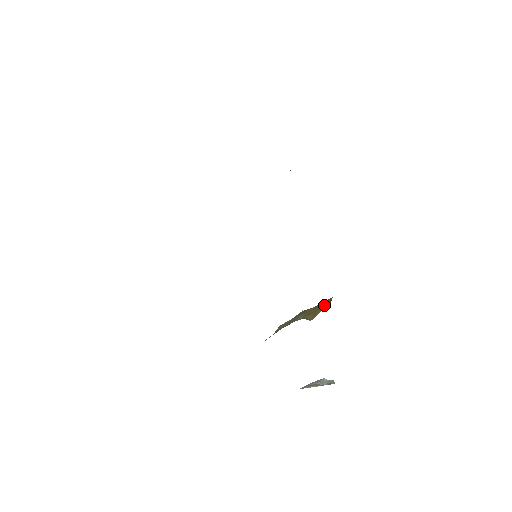
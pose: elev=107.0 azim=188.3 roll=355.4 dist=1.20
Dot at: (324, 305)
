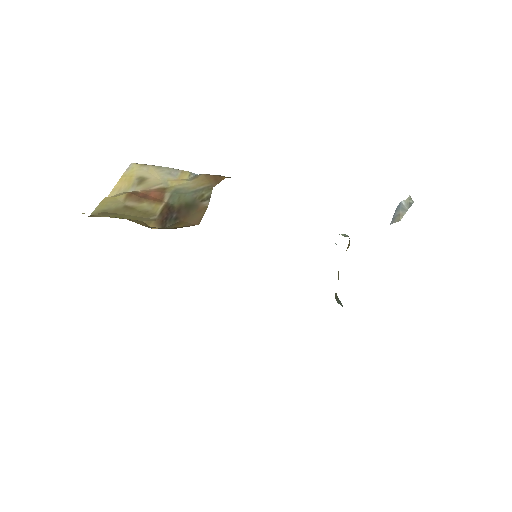
Dot at: occluded
